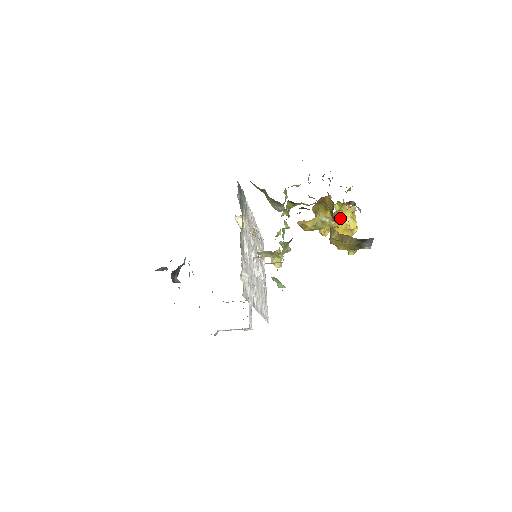
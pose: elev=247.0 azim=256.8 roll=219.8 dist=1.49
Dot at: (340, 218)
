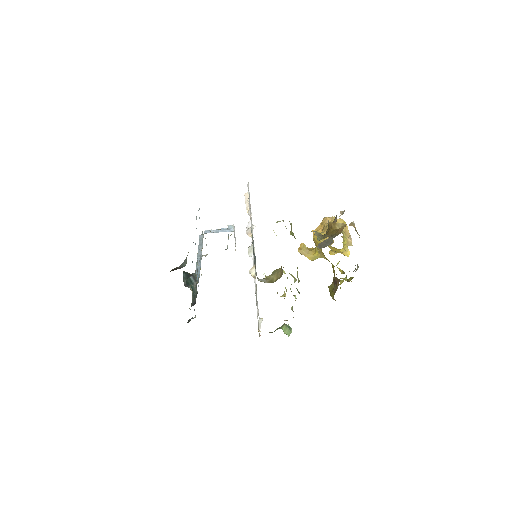
Dot at: (337, 249)
